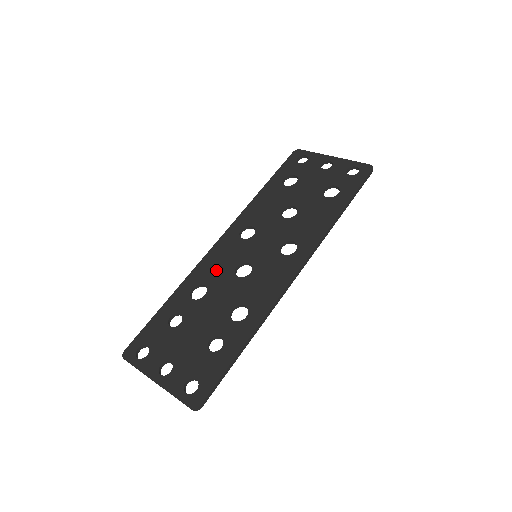
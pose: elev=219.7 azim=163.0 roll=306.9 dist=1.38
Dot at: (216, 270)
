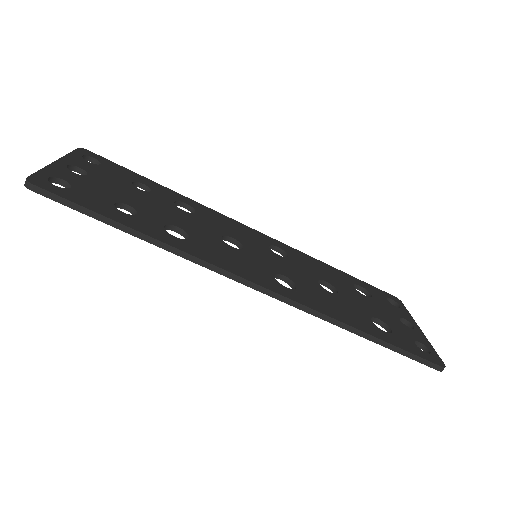
Dot at: (219, 222)
